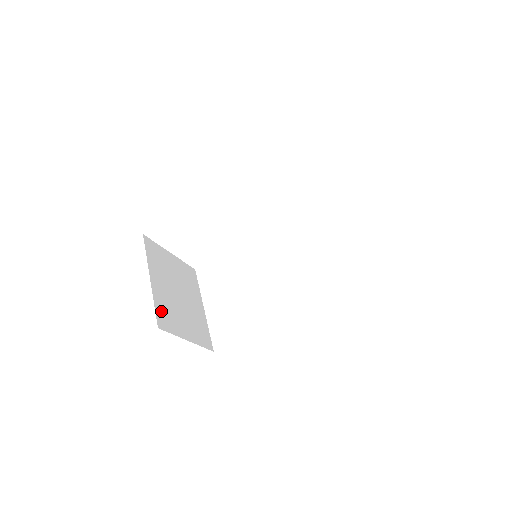
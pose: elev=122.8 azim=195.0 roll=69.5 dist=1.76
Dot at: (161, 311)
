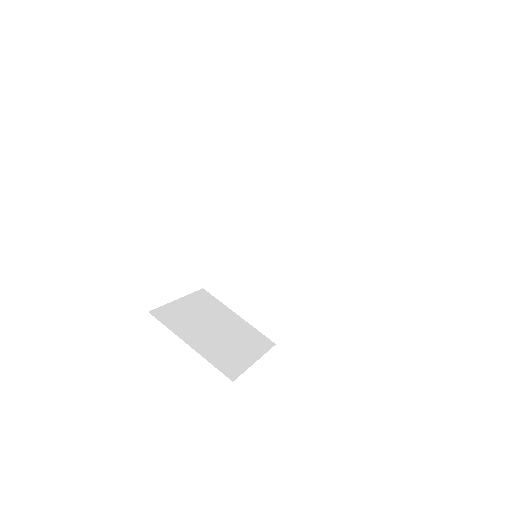
Dot at: (221, 363)
